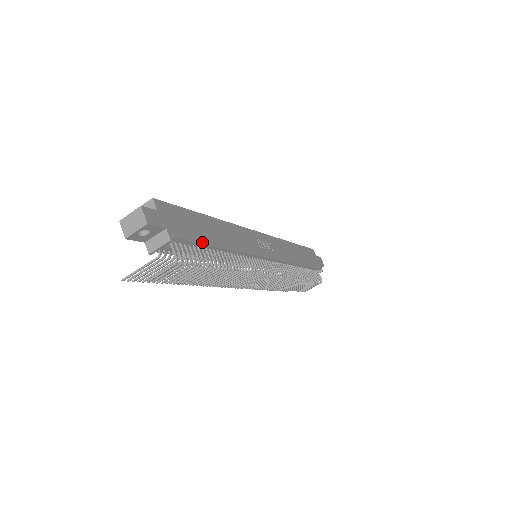
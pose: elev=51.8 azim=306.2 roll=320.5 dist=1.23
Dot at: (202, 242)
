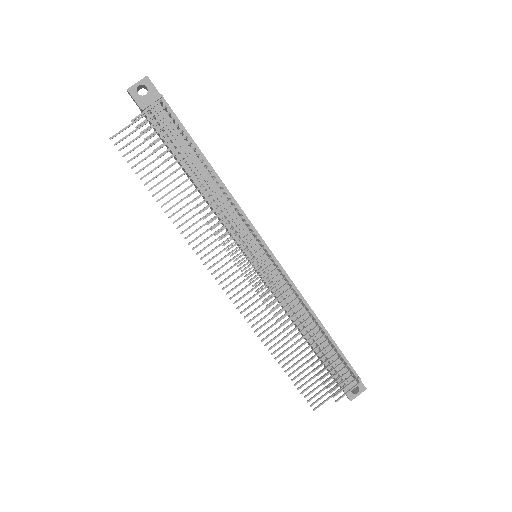
Dot at: (190, 136)
